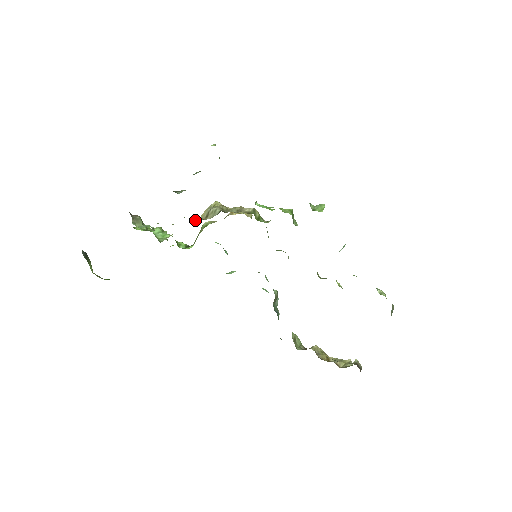
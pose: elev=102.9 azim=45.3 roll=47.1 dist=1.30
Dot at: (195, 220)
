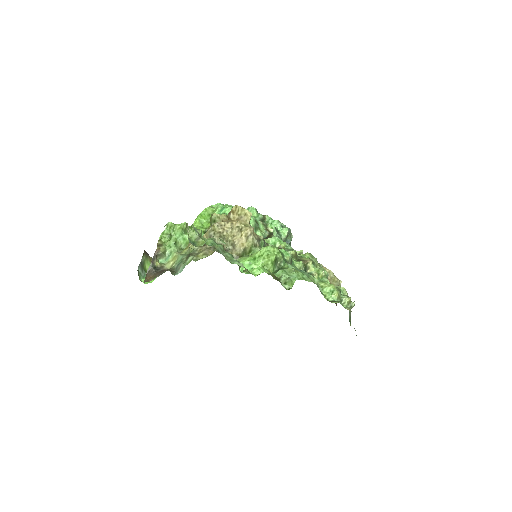
Dot at: occluded
